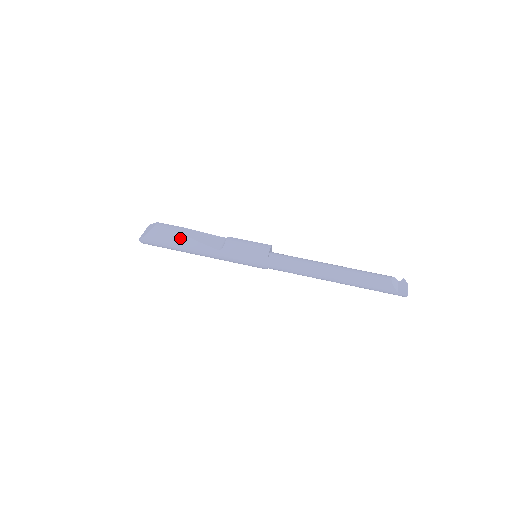
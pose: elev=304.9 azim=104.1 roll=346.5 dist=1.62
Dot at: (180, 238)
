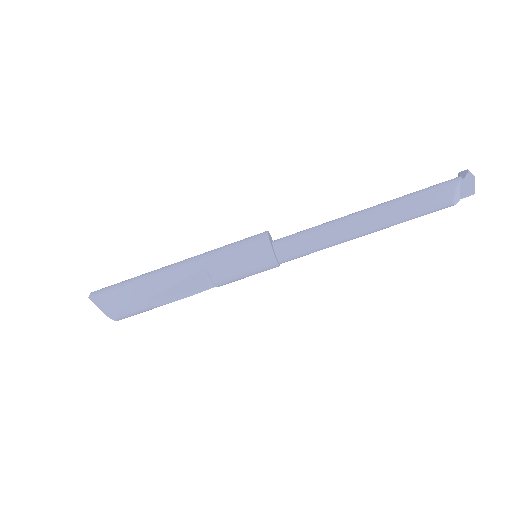
Dot at: occluded
